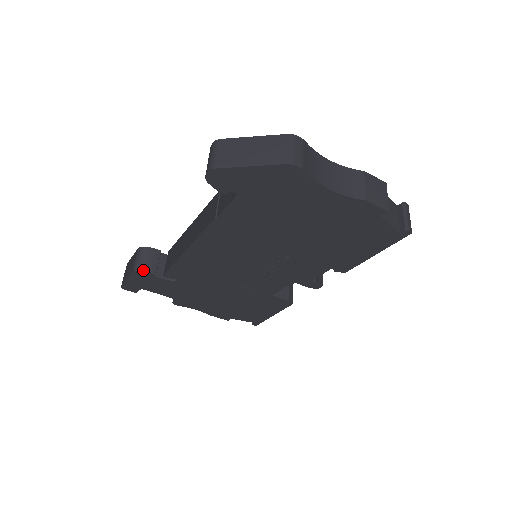
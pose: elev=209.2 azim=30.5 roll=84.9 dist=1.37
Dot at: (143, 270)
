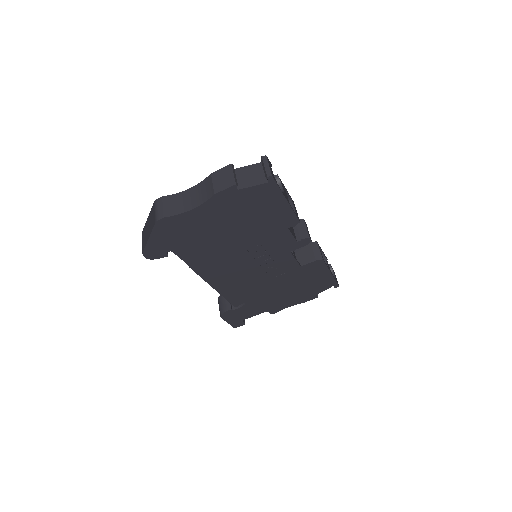
Dot at: (223, 312)
